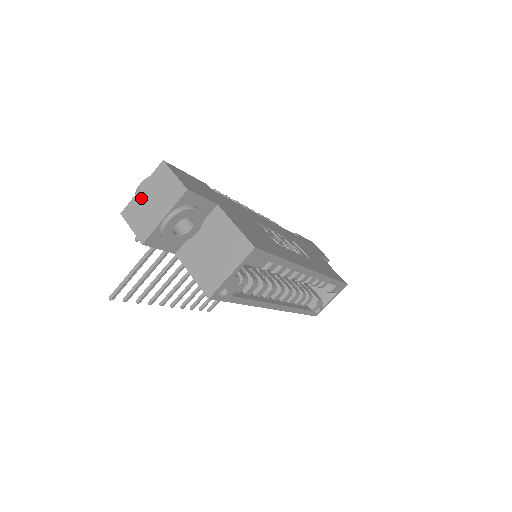
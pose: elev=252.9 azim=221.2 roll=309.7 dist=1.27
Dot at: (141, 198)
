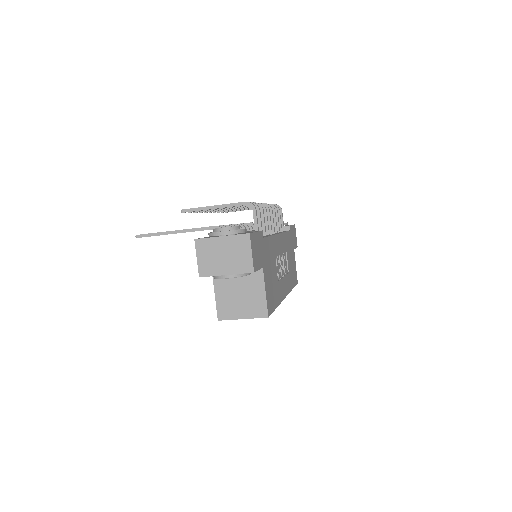
Dot at: (217, 244)
